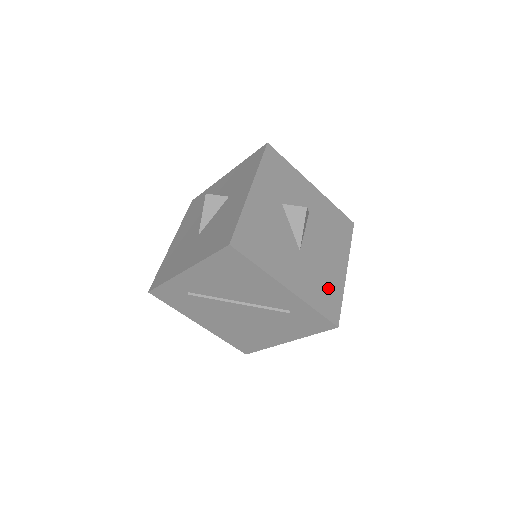
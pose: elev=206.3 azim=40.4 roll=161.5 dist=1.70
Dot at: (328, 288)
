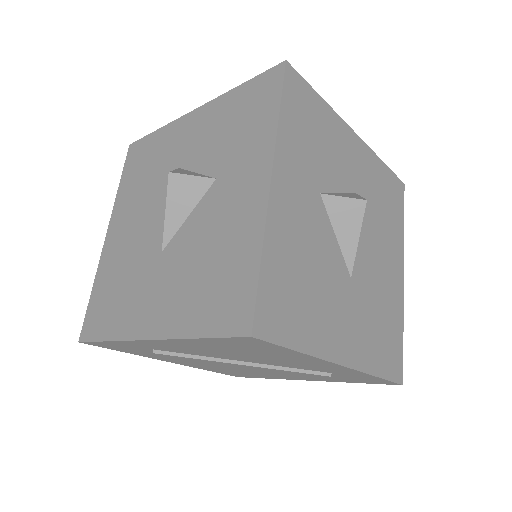
Dot at: (387, 324)
